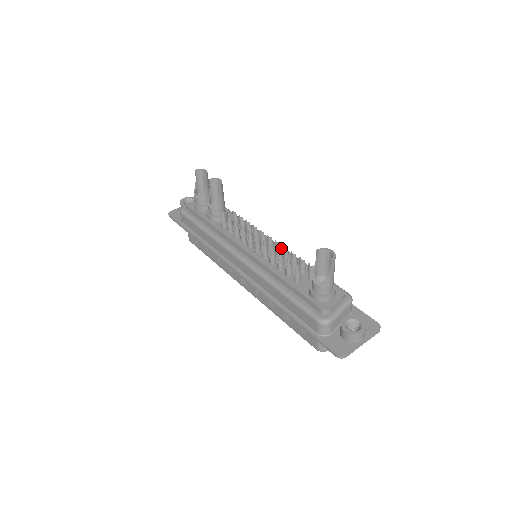
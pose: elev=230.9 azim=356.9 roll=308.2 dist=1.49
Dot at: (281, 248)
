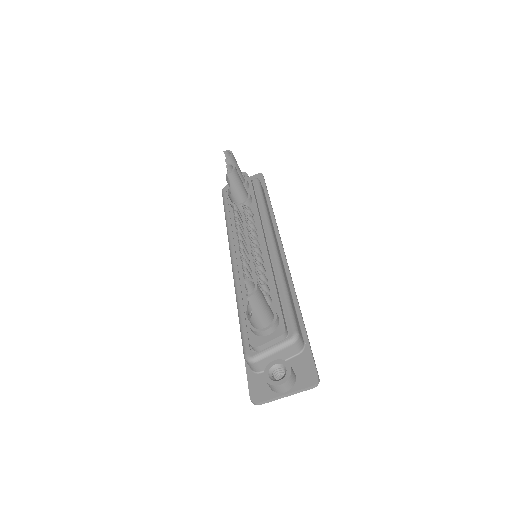
Dot at: (268, 255)
